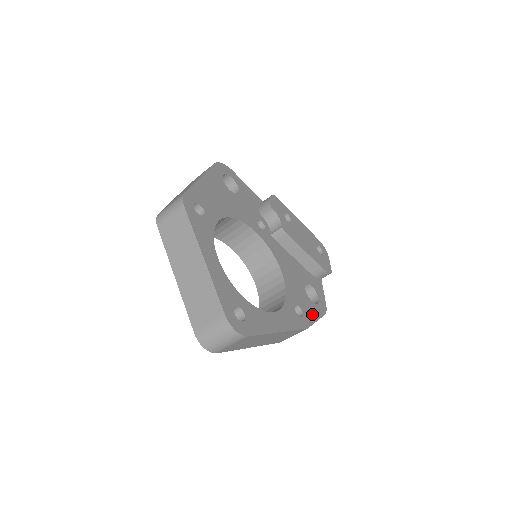
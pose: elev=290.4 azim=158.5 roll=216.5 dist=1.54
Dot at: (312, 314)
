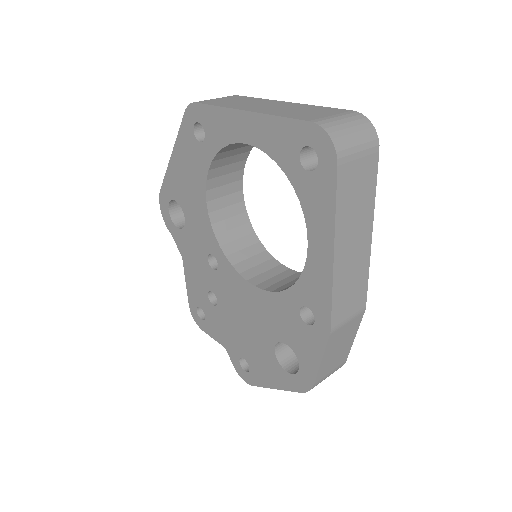
Dot at: occluded
